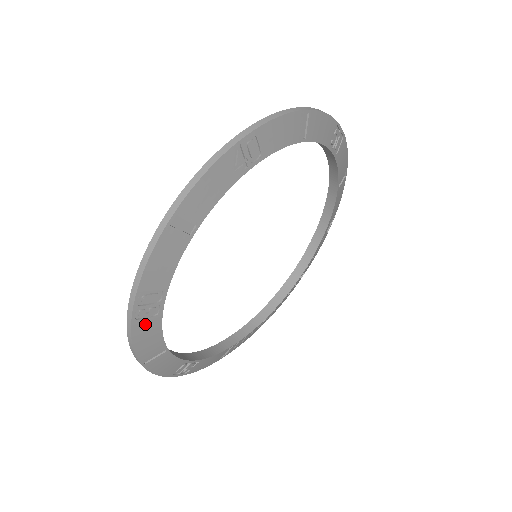
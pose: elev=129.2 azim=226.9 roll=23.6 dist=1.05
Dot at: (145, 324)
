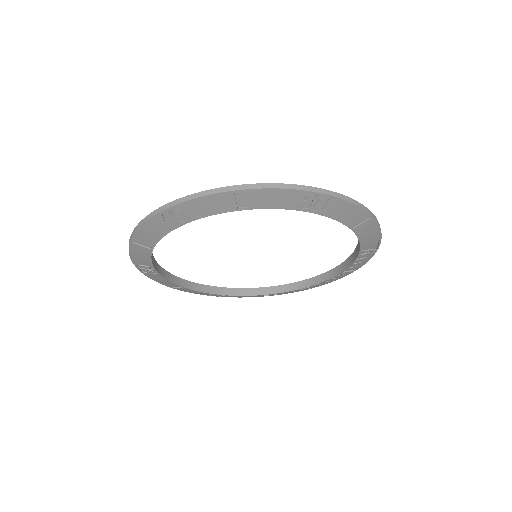
Dot at: (152, 275)
